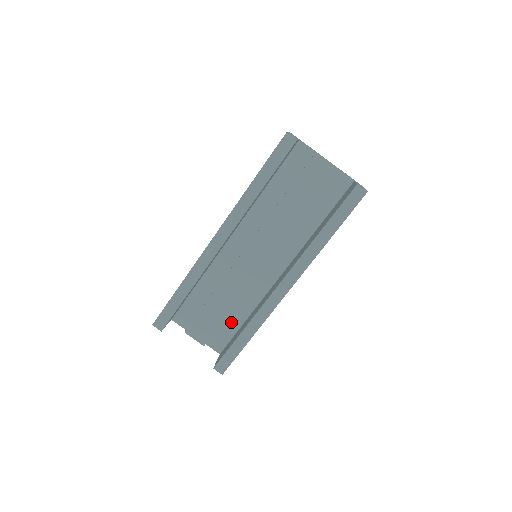
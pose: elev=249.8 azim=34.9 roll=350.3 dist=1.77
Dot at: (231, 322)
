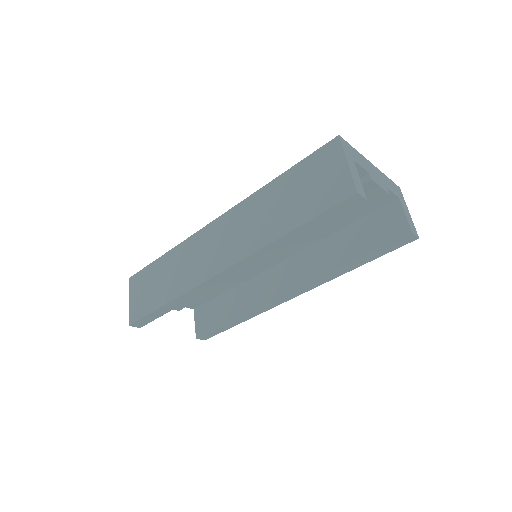
Dot at: occluded
